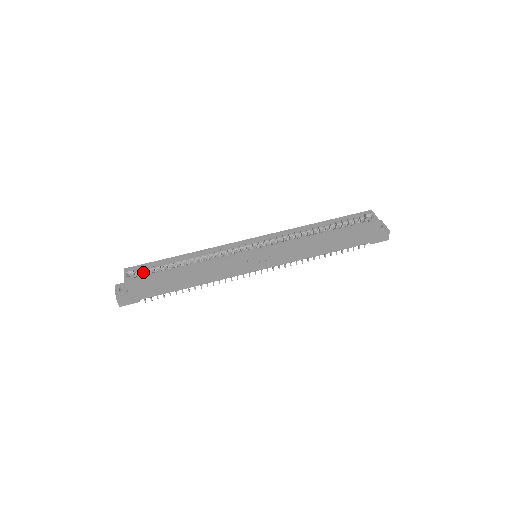
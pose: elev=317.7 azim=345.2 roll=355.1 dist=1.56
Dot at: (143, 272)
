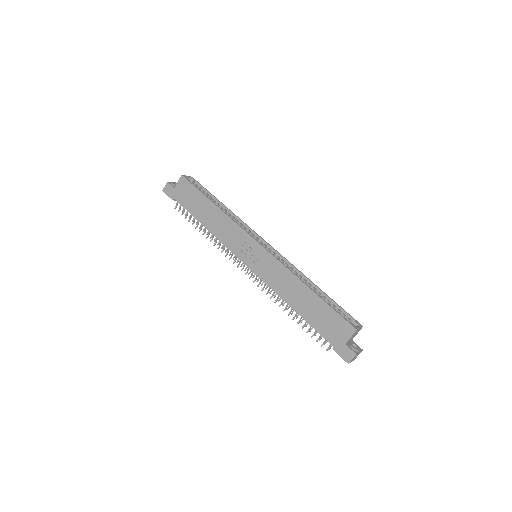
Dot at: occluded
